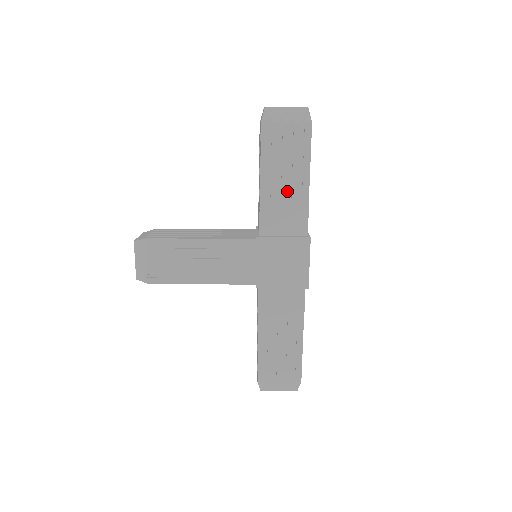
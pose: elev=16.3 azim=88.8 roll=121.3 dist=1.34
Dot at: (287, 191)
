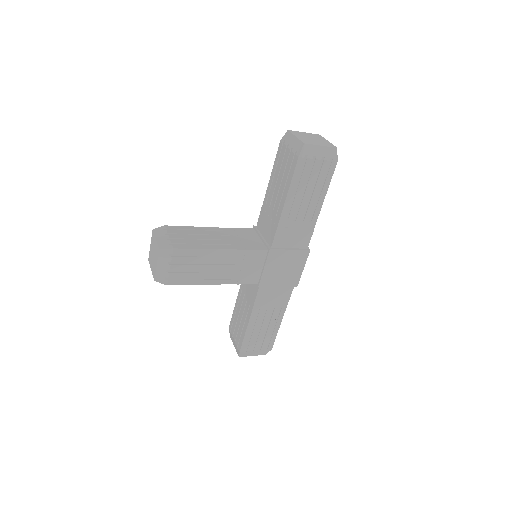
Dot at: (302, 214)
